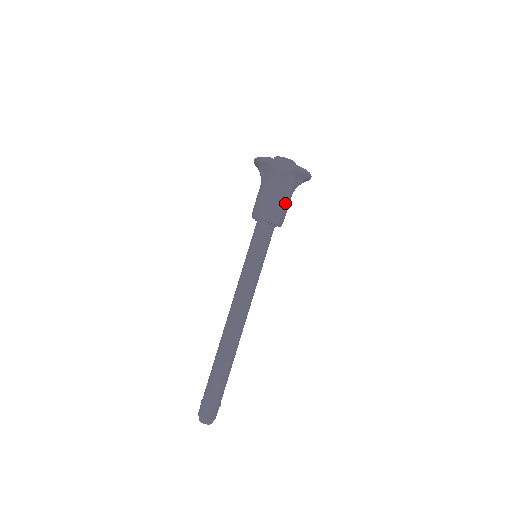
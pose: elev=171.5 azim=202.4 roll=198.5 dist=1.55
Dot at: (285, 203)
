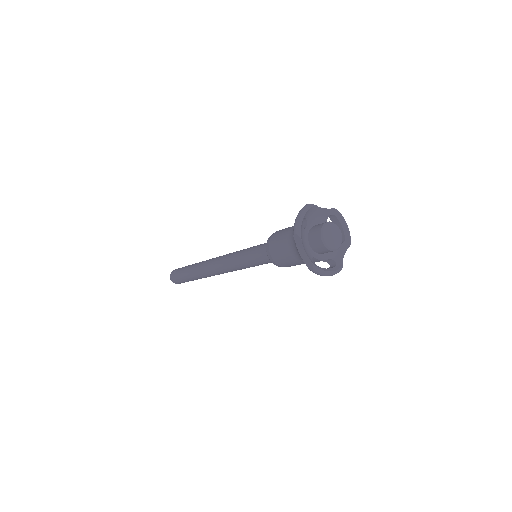
Dot at: (296, 264)
